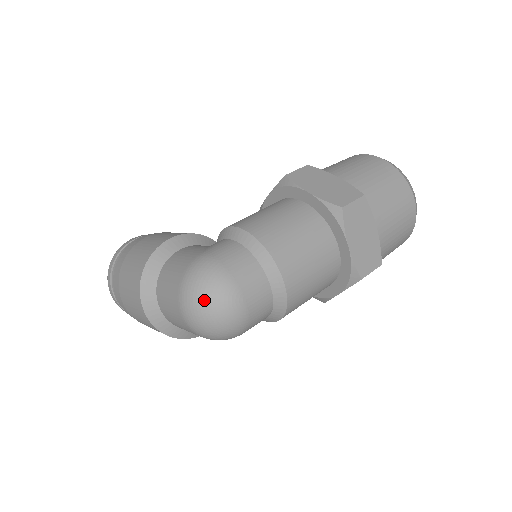
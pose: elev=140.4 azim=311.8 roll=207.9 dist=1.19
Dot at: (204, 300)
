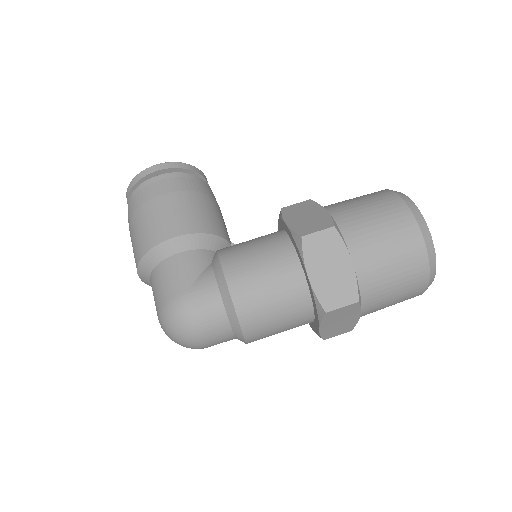
Dot at: (173, 336)
